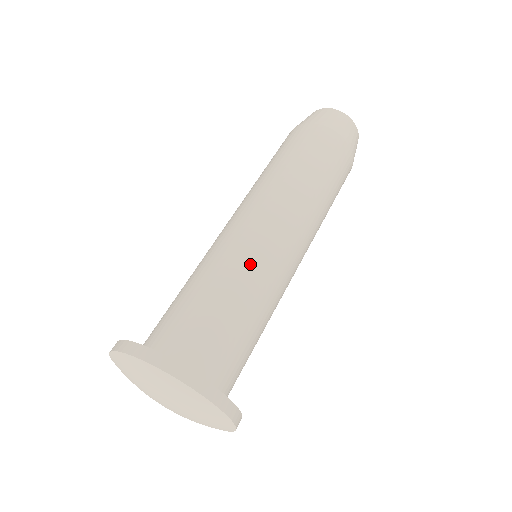
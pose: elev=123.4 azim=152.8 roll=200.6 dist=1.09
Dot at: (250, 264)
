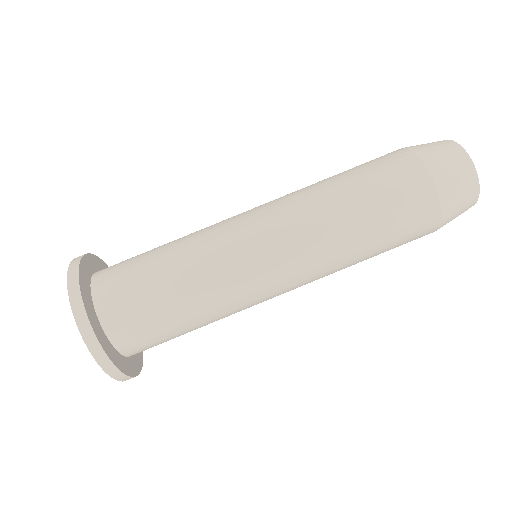
Dot at: (212, 250)
